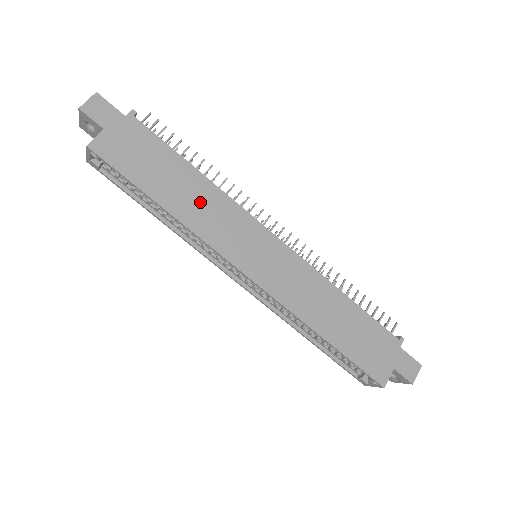
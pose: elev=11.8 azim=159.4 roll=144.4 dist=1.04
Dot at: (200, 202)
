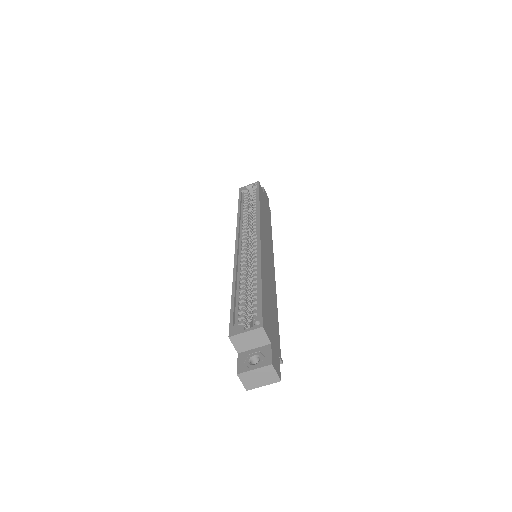
Dot at: (267, 225)
